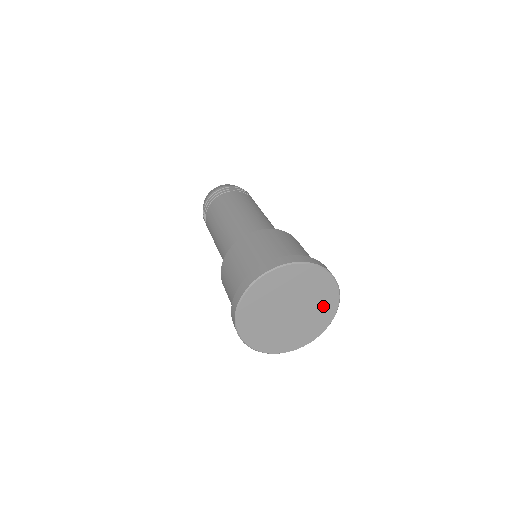
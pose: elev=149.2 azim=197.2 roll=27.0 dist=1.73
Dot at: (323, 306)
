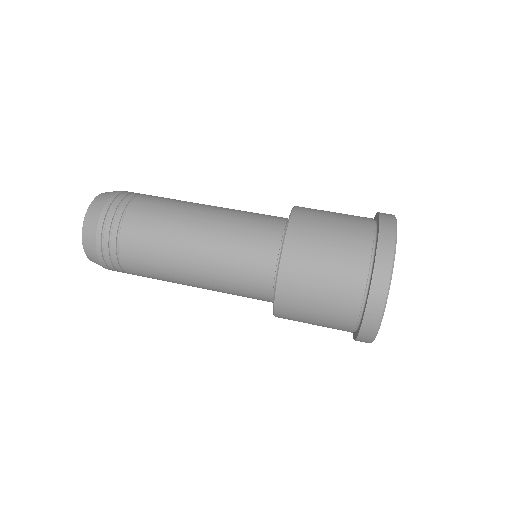
Dot at: occluded
